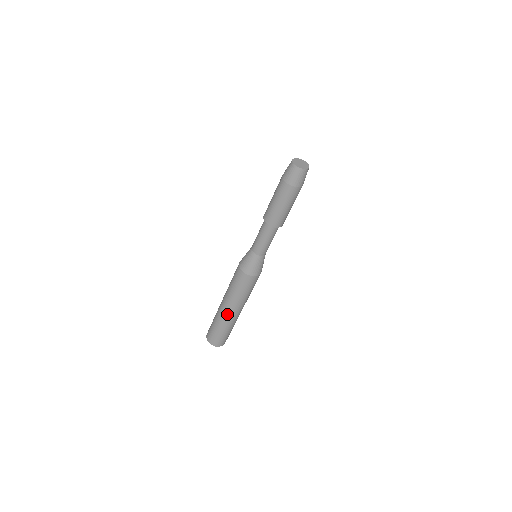
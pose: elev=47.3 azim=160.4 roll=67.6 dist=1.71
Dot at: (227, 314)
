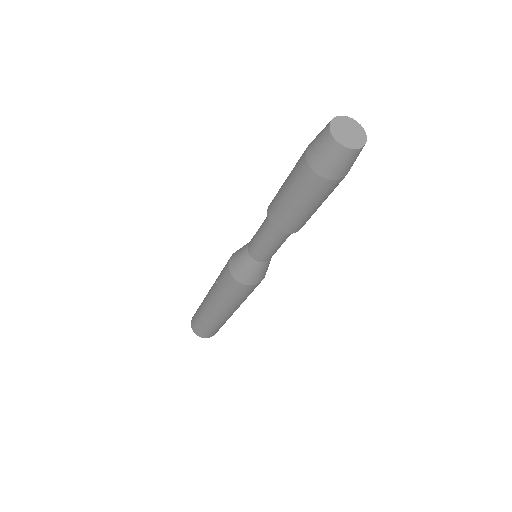
Dot at: (224, 317)
